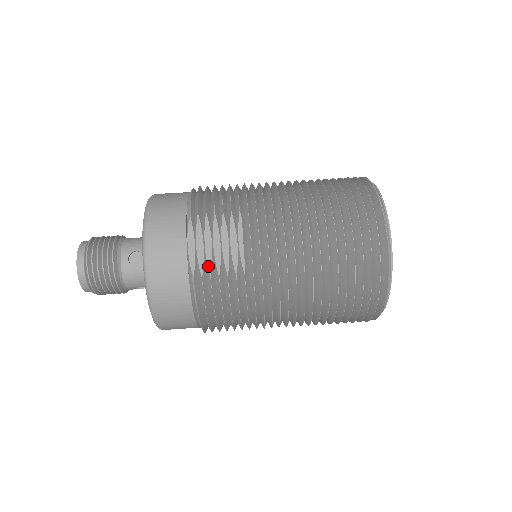
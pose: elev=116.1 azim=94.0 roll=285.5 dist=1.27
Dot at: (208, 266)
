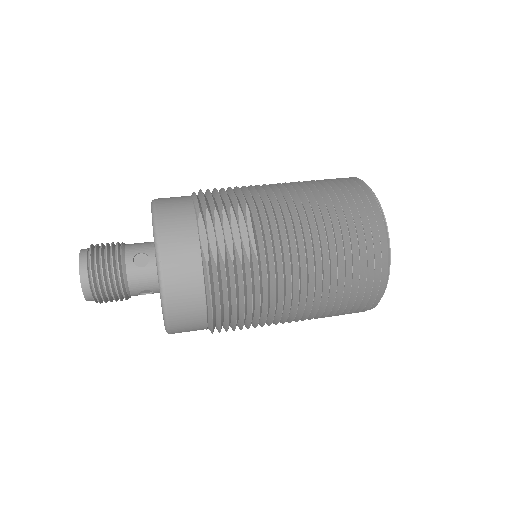
Dot at: (221, 254)
